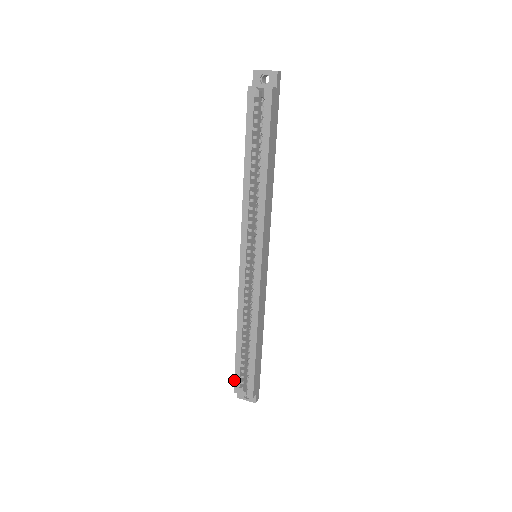
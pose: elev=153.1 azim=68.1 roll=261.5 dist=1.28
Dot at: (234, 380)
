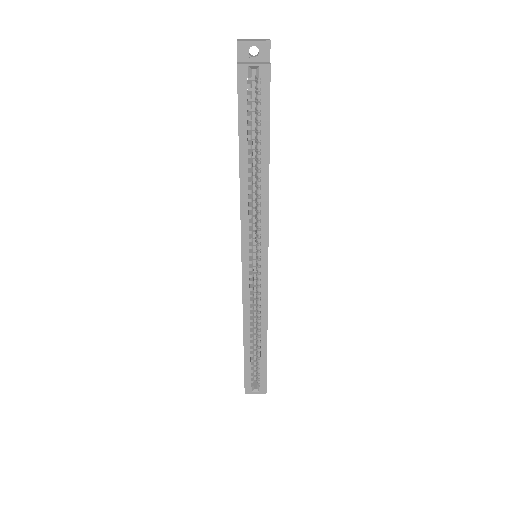
Dot at: (244, 381)
